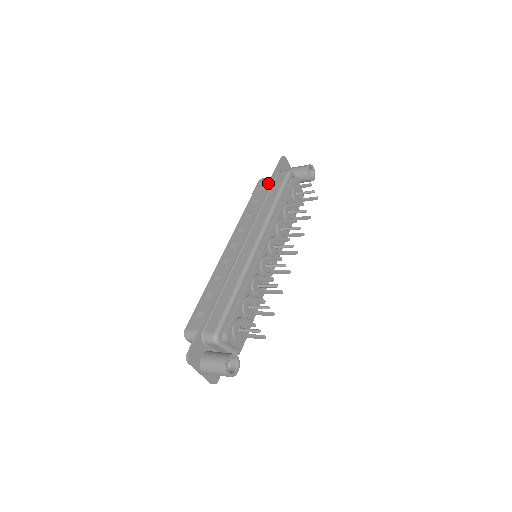
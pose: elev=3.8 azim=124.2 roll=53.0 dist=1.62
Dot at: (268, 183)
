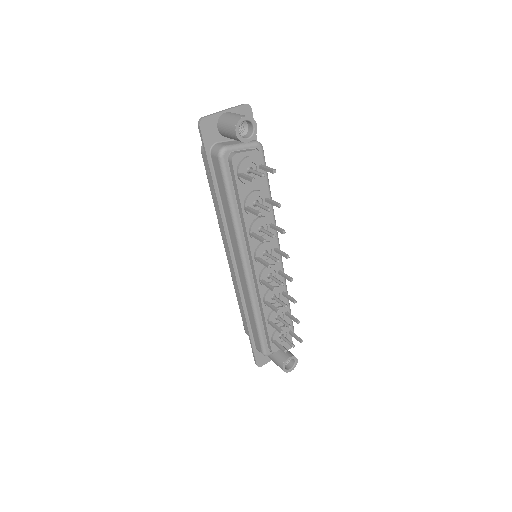
Dot at: occluded
